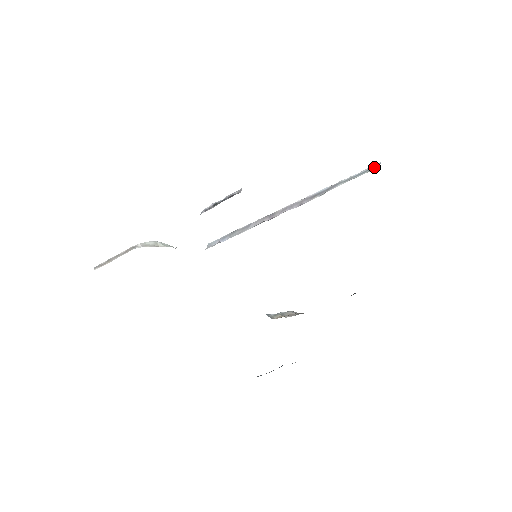
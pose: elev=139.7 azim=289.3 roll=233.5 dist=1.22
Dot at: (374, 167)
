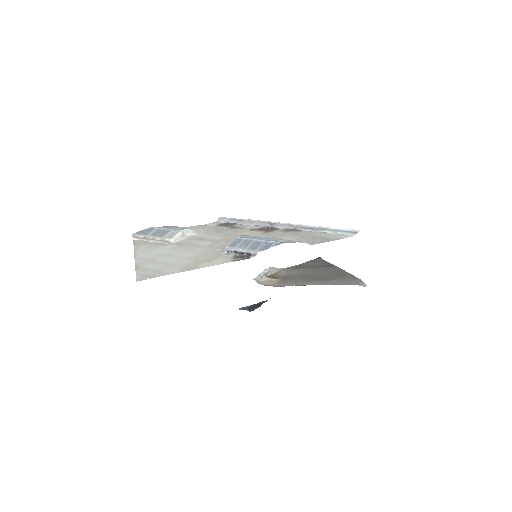
Dot at: (353, 232)
